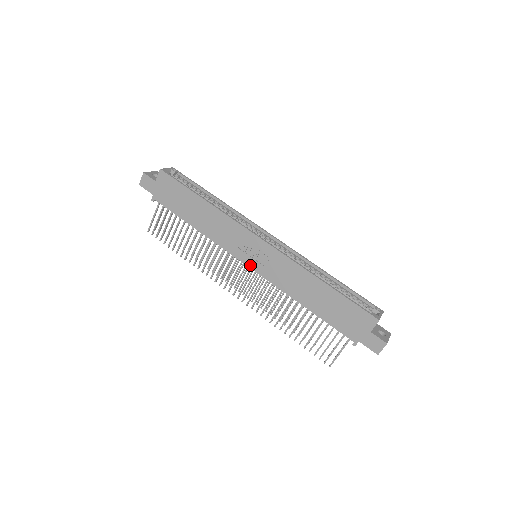
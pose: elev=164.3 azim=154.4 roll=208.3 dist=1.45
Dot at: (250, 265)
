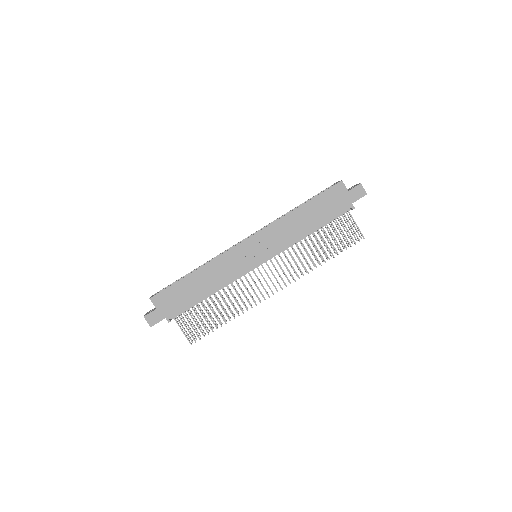
Dot at: (261, 261)
